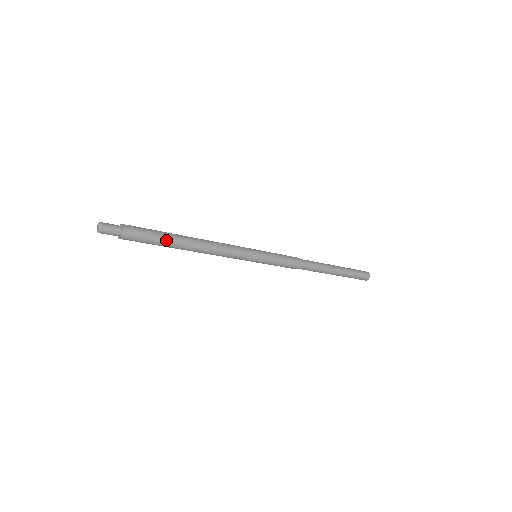
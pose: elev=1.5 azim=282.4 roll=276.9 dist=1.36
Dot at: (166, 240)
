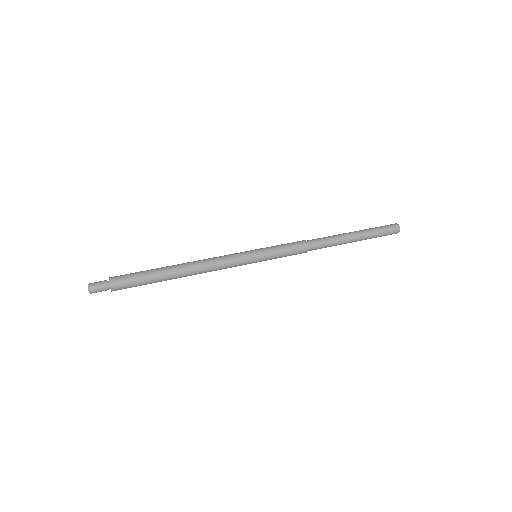
Dot at: (155, 279)
